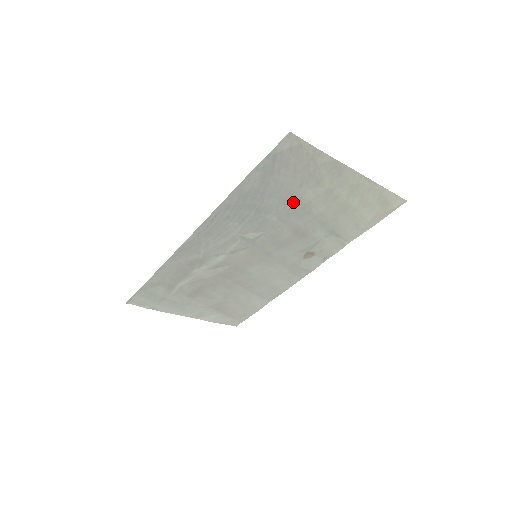
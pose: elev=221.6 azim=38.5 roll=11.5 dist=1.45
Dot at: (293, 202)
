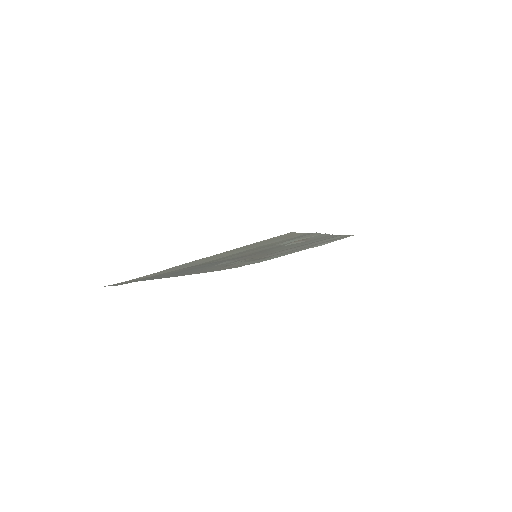
Dot at: (198, 265)
